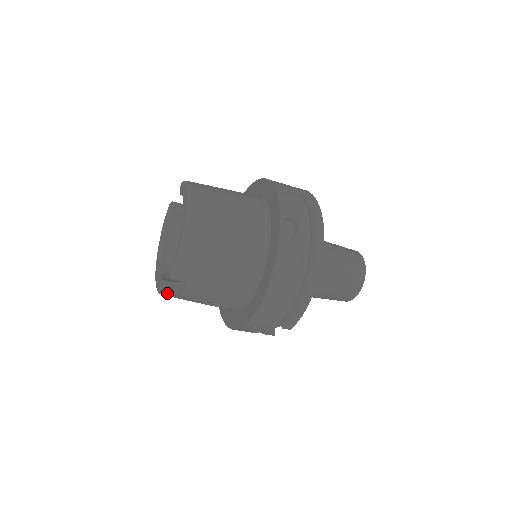
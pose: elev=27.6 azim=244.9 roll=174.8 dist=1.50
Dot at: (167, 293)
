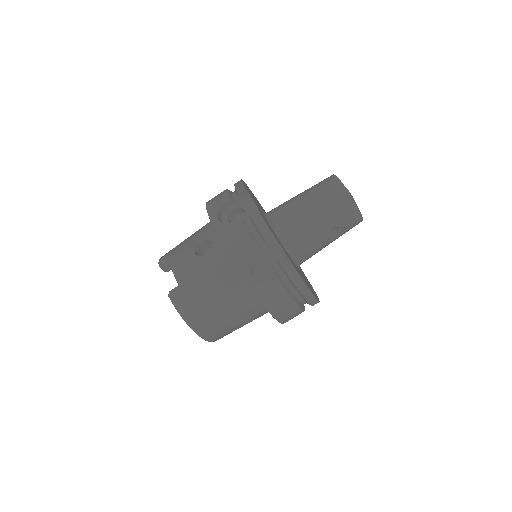
Dot at: (174, 290)
